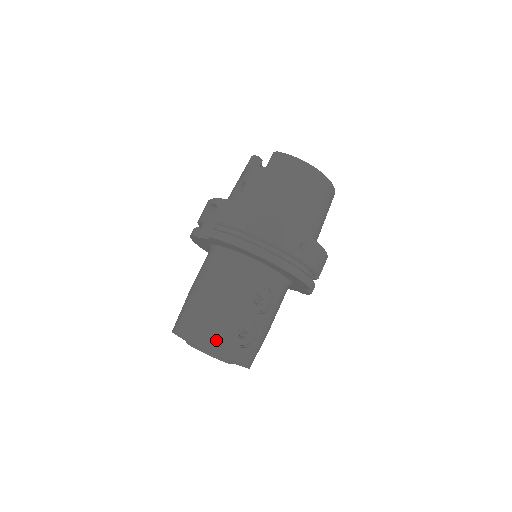
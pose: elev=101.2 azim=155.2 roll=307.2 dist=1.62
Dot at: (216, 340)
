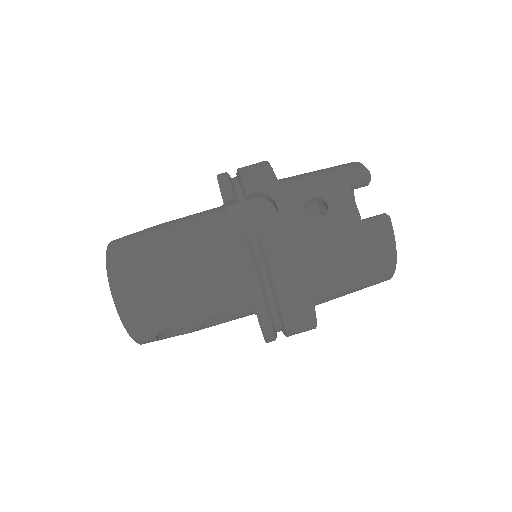
Dot at: (141, 324)
